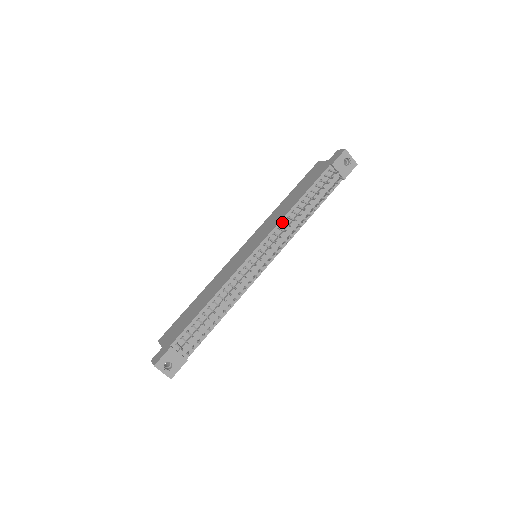
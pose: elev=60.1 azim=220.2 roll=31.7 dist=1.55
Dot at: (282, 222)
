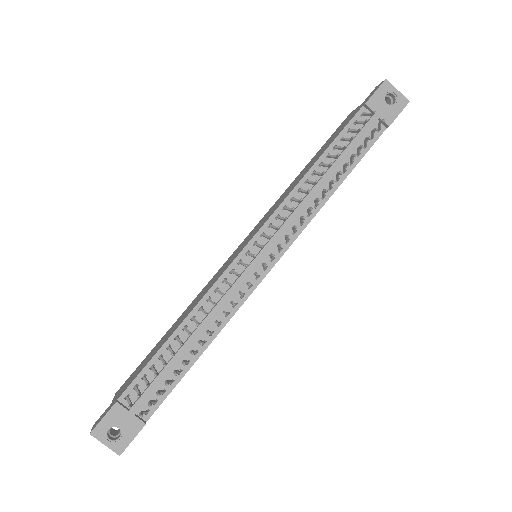
Dot at: (290, 198)
